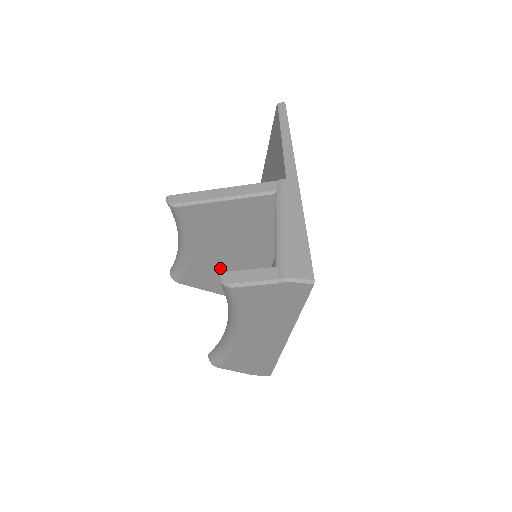
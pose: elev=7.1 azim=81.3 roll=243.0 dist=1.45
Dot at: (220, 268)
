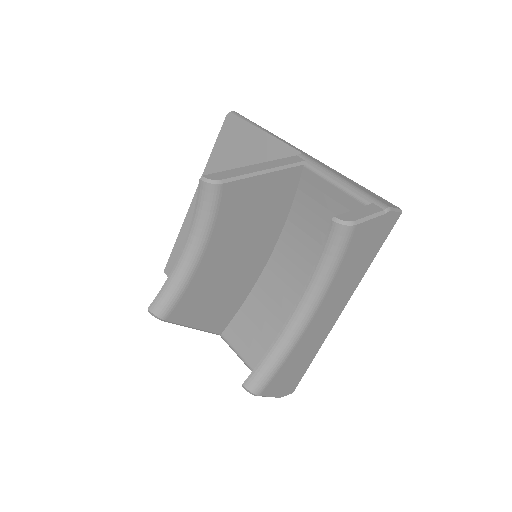
Dot at: (219, 282)
